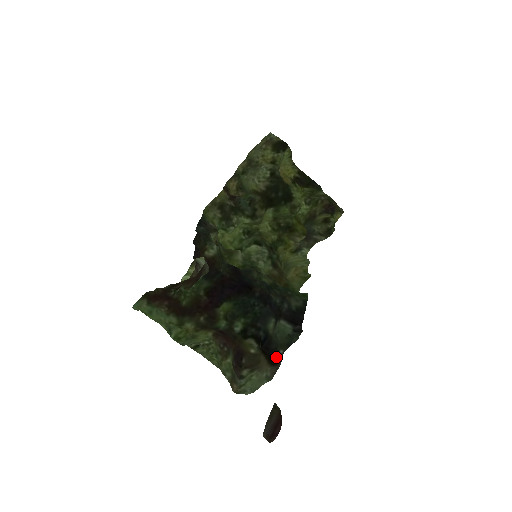
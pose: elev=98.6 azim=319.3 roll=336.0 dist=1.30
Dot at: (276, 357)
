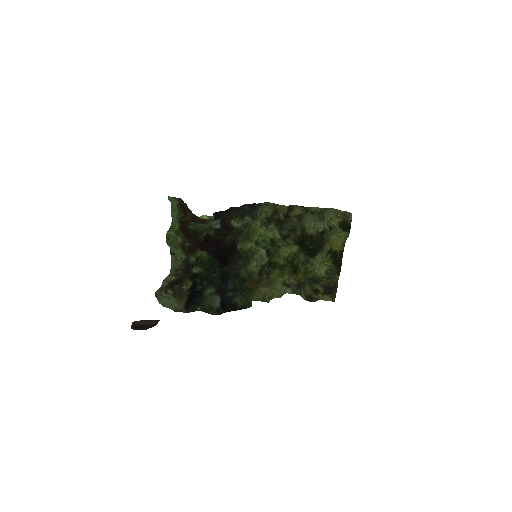
Dot at: (193, 307)
